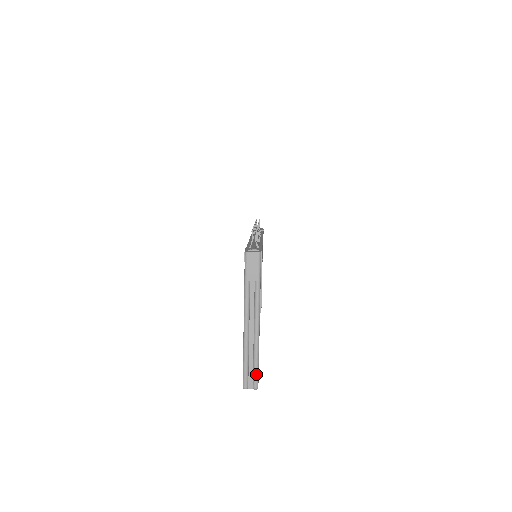
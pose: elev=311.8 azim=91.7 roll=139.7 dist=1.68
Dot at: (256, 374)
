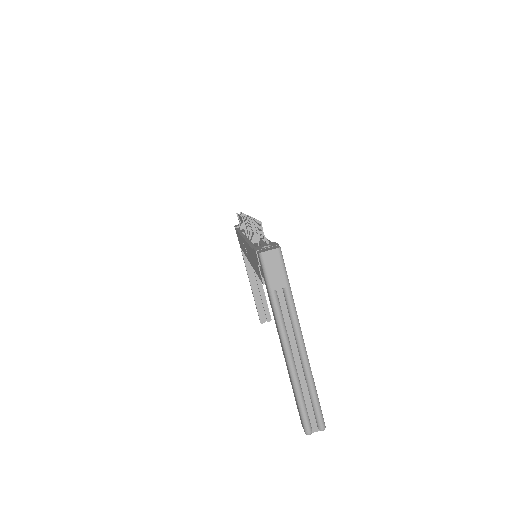
Dot at: (318, 411)
